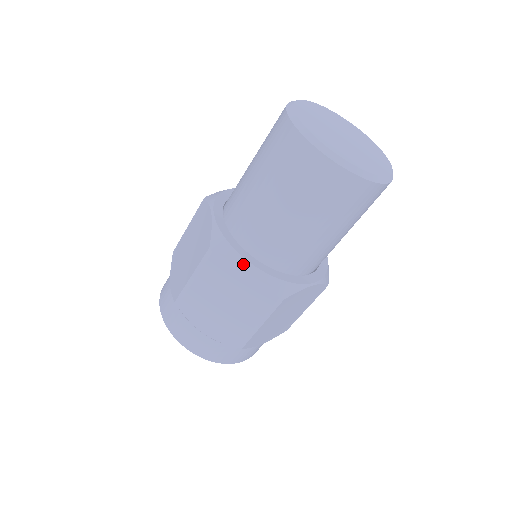
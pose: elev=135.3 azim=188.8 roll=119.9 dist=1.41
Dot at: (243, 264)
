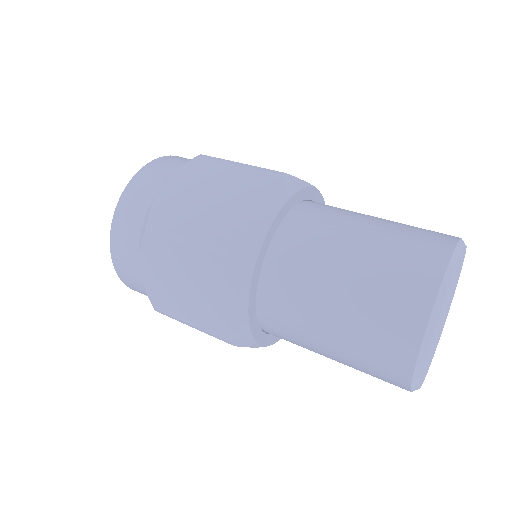
Dot at: (242, 299)
